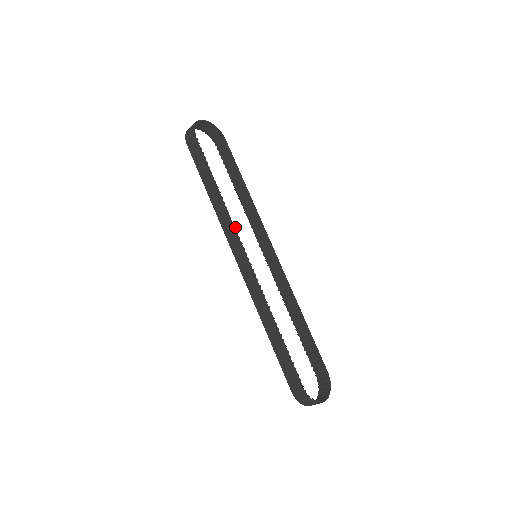
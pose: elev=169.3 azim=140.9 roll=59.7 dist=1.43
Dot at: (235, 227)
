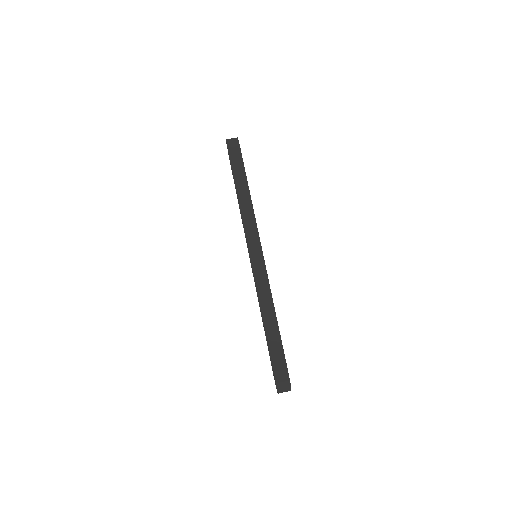
Dot at: (256, 224)
